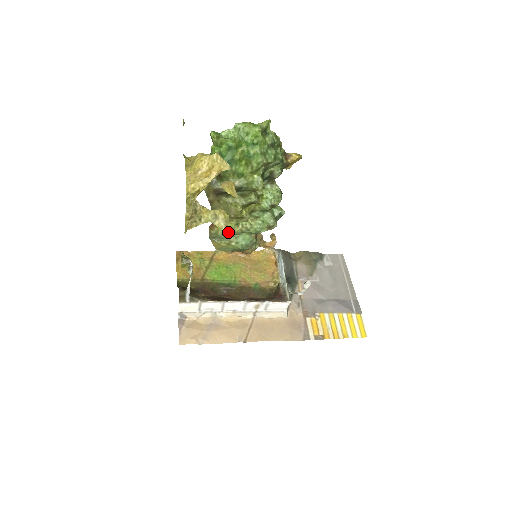
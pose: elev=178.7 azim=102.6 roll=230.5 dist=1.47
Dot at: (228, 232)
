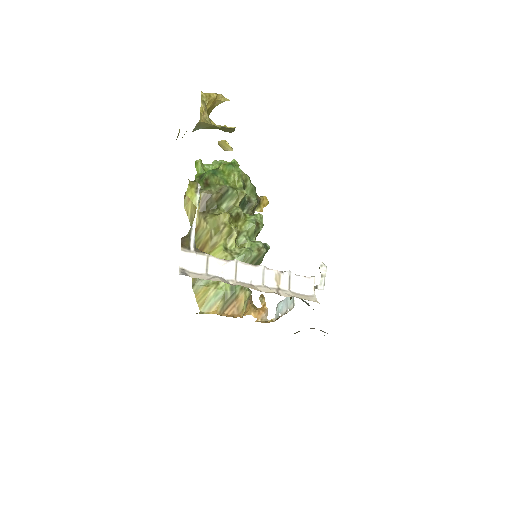
Dot at: occluded
